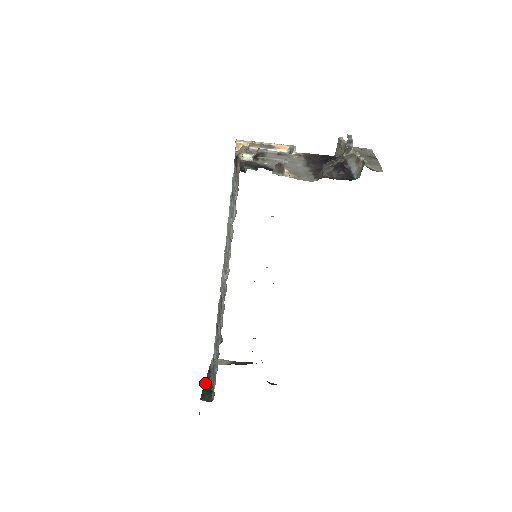
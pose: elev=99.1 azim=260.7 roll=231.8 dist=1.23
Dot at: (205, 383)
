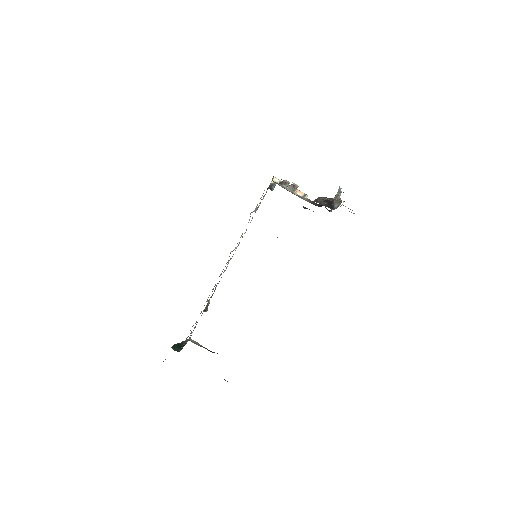
Dot at: (179, 343)
